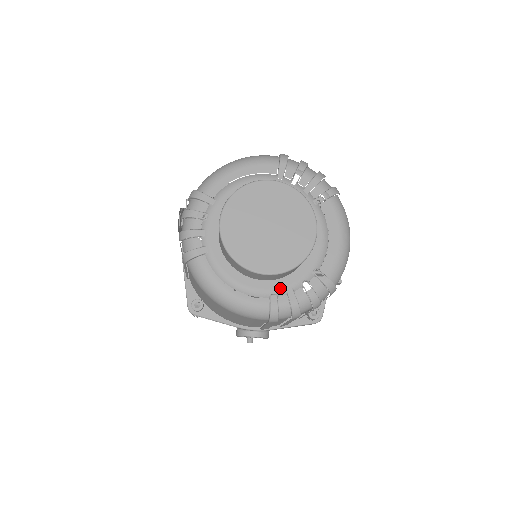
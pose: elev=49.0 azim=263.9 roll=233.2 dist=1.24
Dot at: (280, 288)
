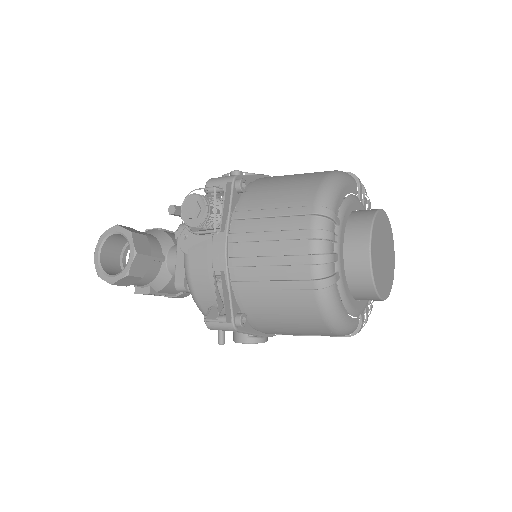
Dot at: (364, 306)
